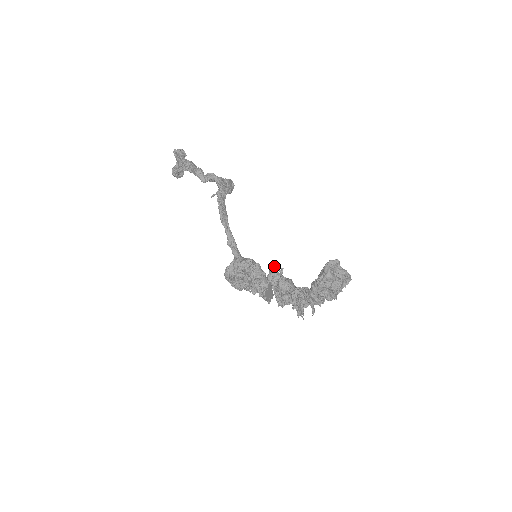
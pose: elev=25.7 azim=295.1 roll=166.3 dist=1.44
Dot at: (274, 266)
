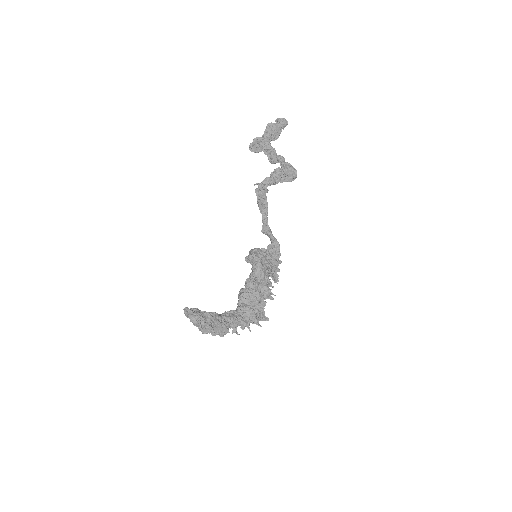
Dot at: (260, 273)
